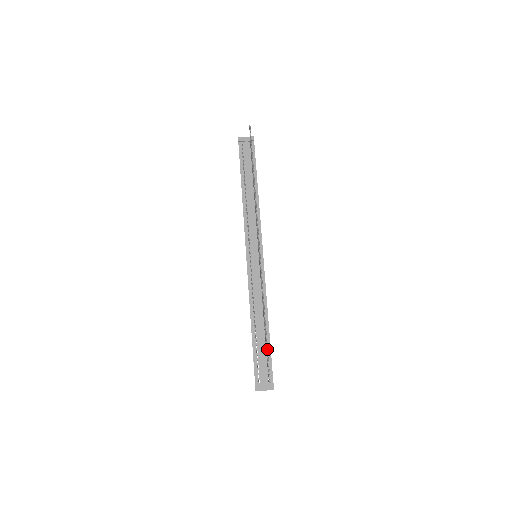
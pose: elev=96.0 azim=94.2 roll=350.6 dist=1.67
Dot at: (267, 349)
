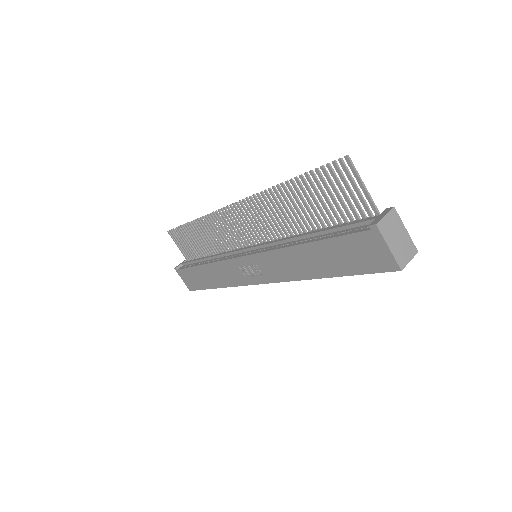
Dot at: (314, 175)
